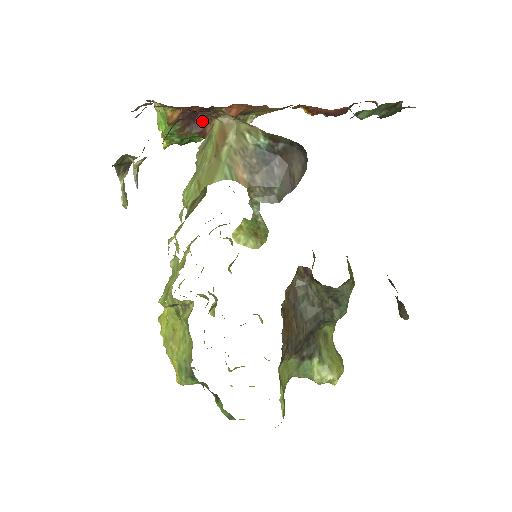
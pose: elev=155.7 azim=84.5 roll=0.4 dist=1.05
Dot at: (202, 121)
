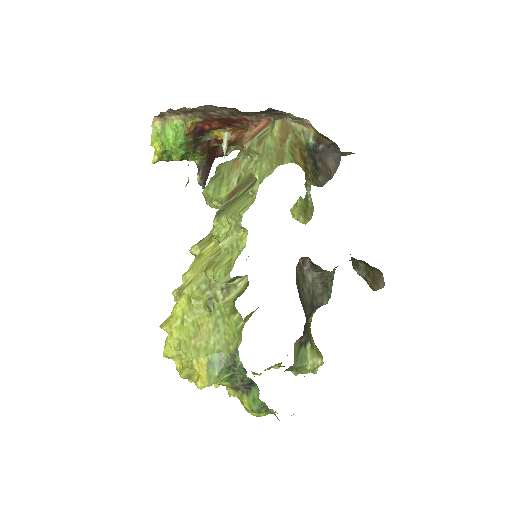
Dot at: occluded
